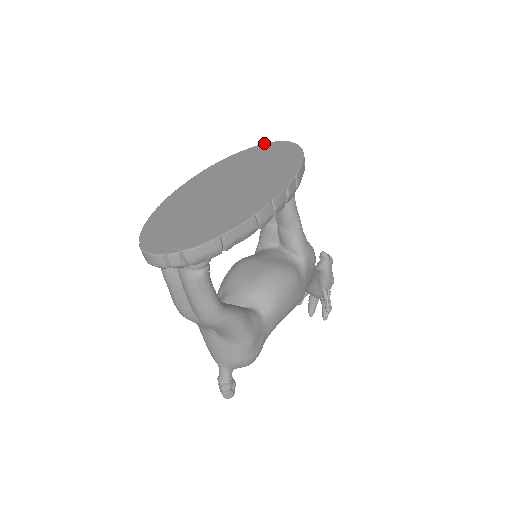
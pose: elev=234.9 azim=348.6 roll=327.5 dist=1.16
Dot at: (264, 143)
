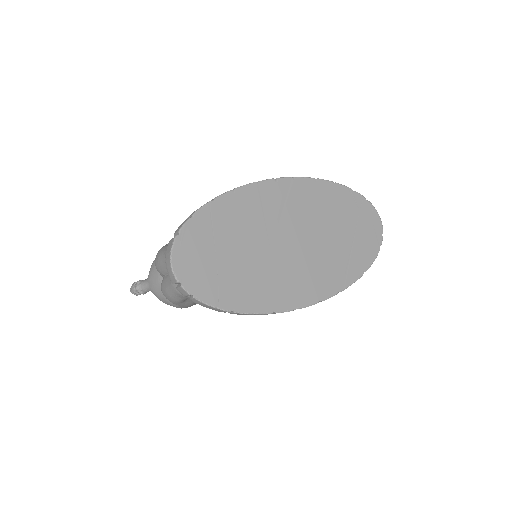
Dot at: occluded
